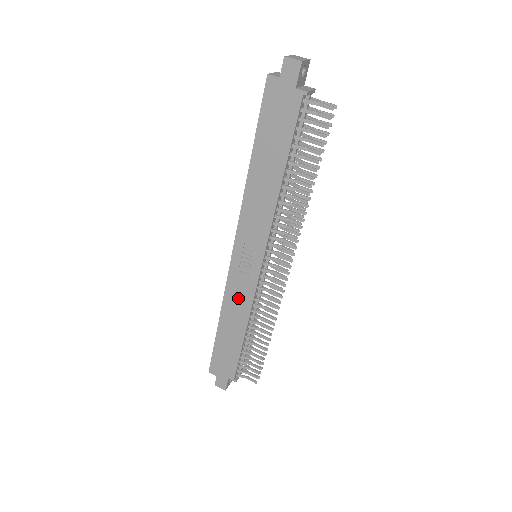
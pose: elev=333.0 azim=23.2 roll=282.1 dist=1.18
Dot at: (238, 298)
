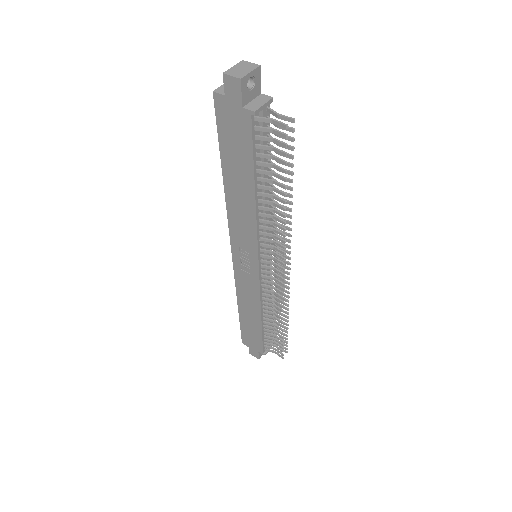
Dot at: (247, 292)
